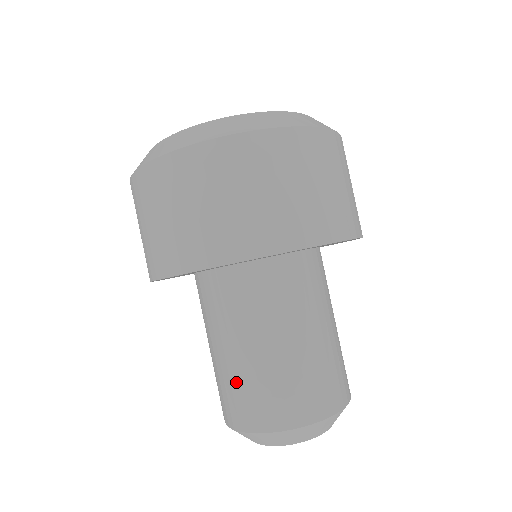
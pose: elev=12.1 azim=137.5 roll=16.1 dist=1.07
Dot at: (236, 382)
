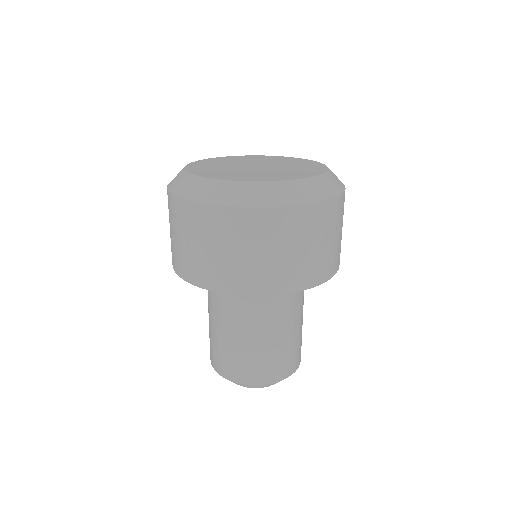
Dot at: (265, 355)
